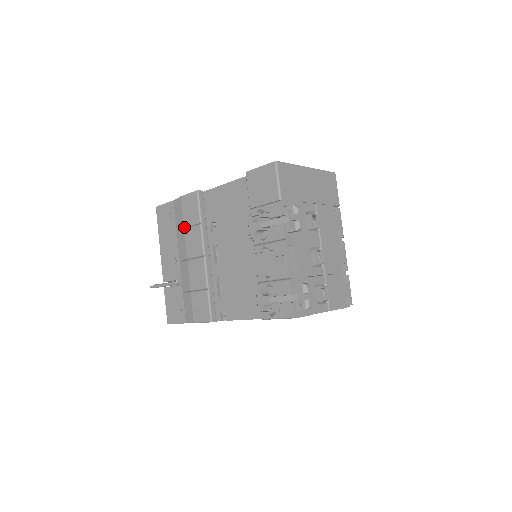
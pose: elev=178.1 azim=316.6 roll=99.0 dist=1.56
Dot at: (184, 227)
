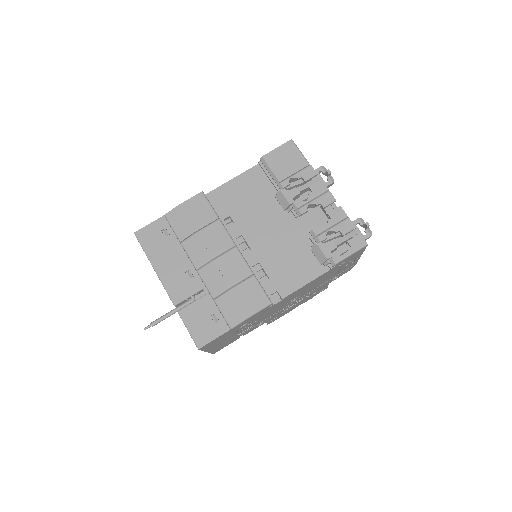
Dot at: (195, 231)
